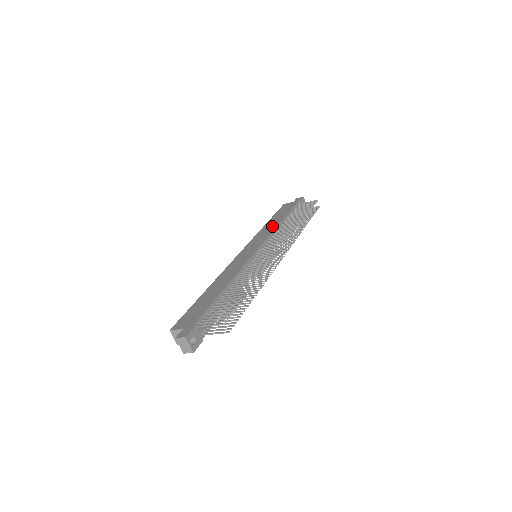
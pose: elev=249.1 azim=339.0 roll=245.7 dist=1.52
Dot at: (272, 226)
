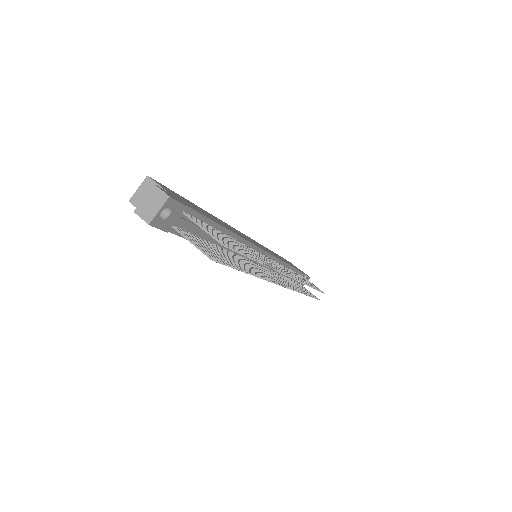
Dot at: occluded
